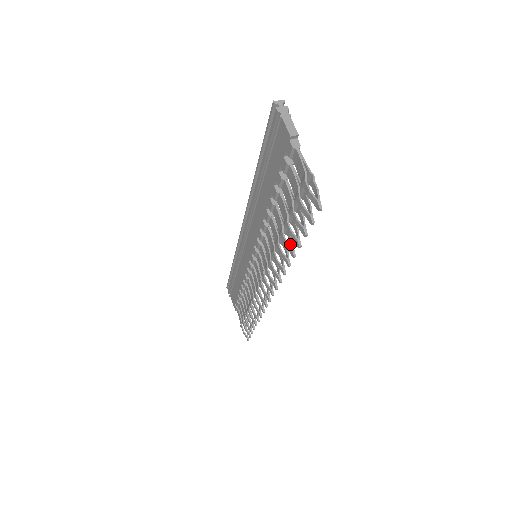
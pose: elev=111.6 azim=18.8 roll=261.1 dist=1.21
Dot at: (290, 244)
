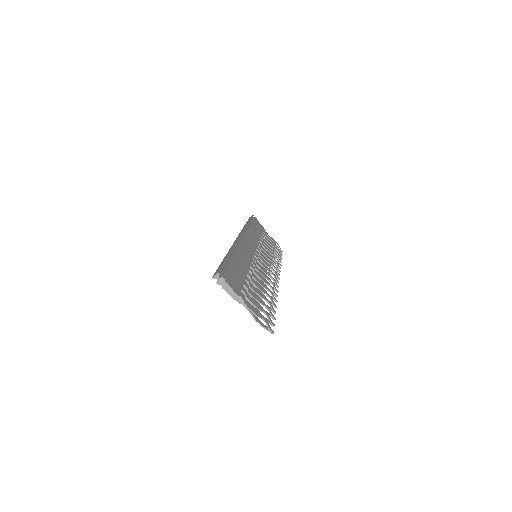
Dot at: (270, 298)
